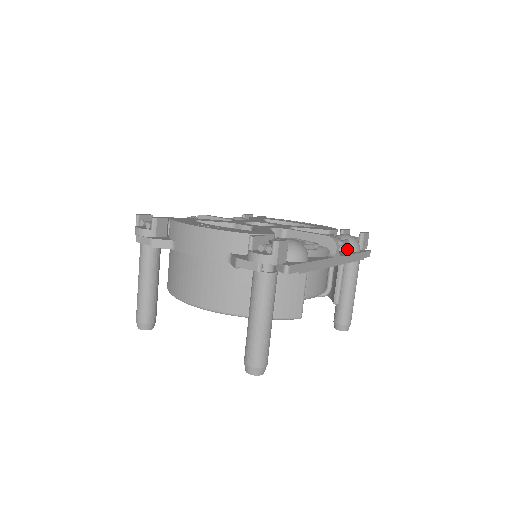
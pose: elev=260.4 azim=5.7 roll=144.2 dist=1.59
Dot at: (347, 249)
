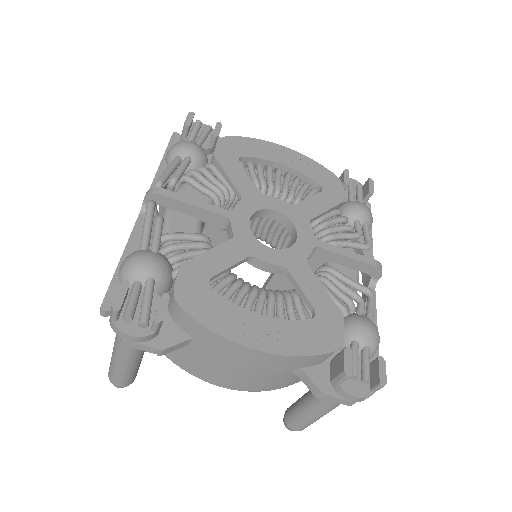
Dot at: occluded
